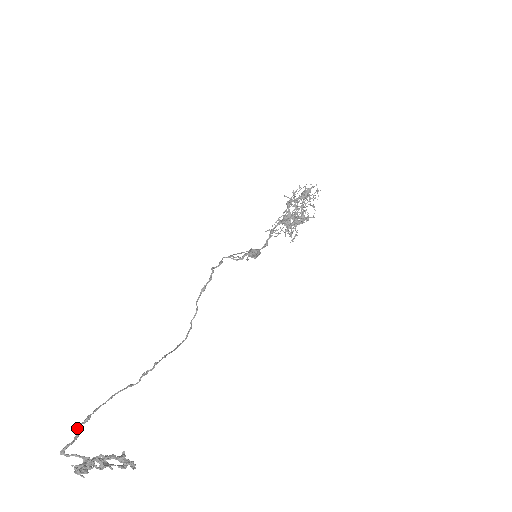
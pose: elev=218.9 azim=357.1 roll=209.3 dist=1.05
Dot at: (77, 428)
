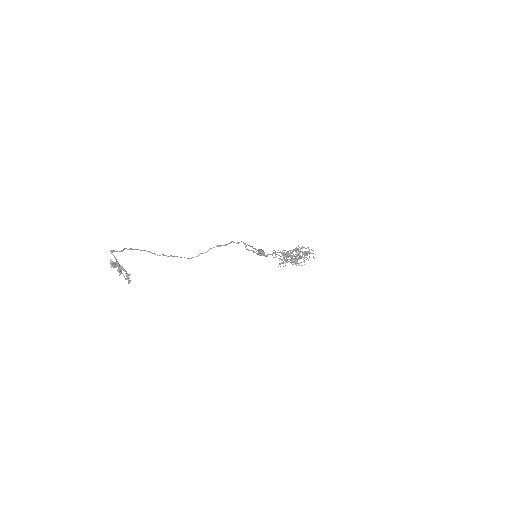
Dot at: (124, 249)
